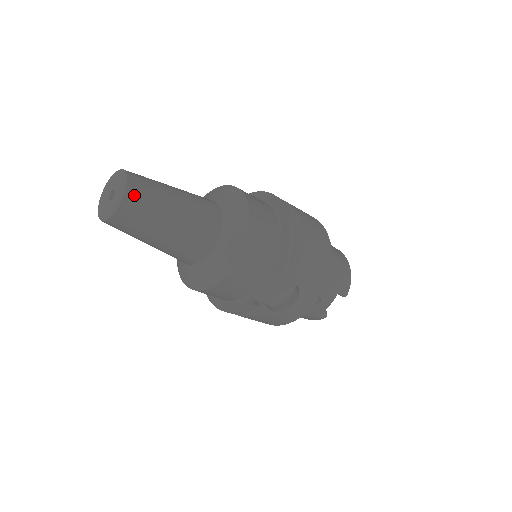
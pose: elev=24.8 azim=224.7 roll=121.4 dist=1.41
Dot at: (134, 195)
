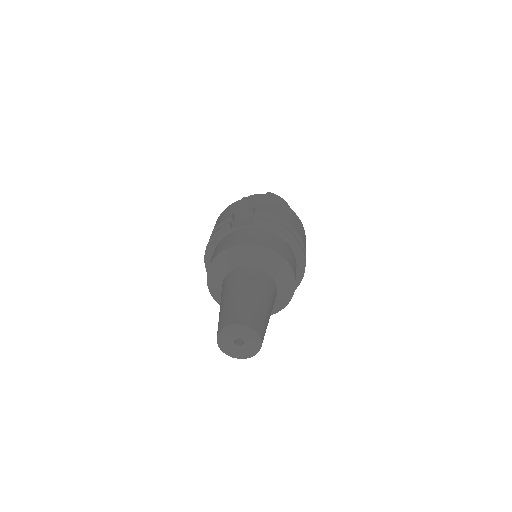
Dot at: occluded
